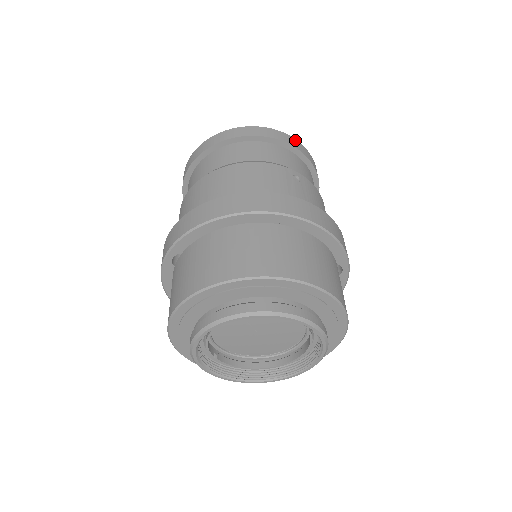
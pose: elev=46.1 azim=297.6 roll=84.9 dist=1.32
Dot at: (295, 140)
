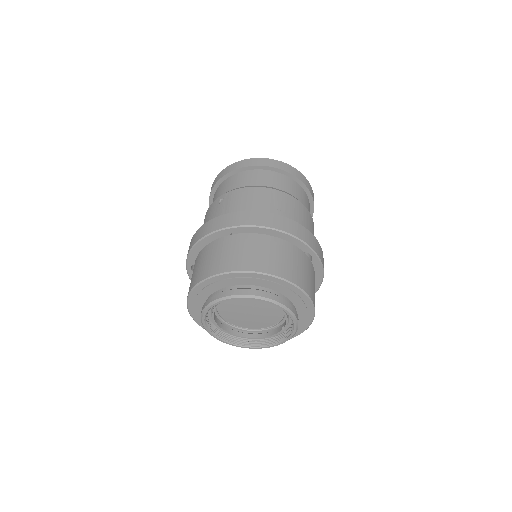
Dot at: occluded
